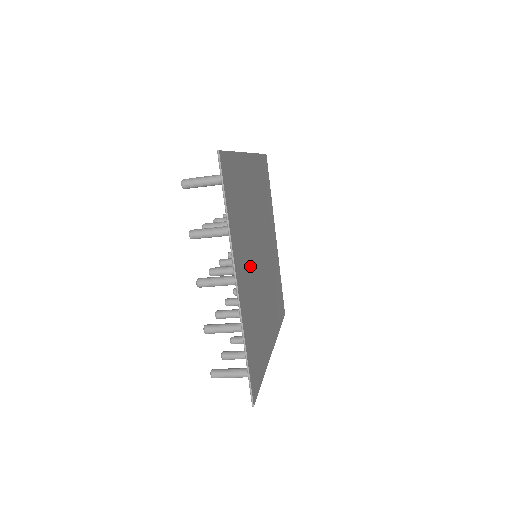
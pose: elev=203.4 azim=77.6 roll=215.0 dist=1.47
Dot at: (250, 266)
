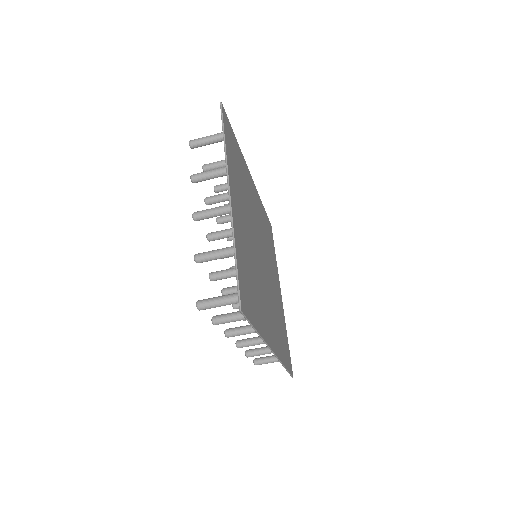
Dot at: (247, 224)
